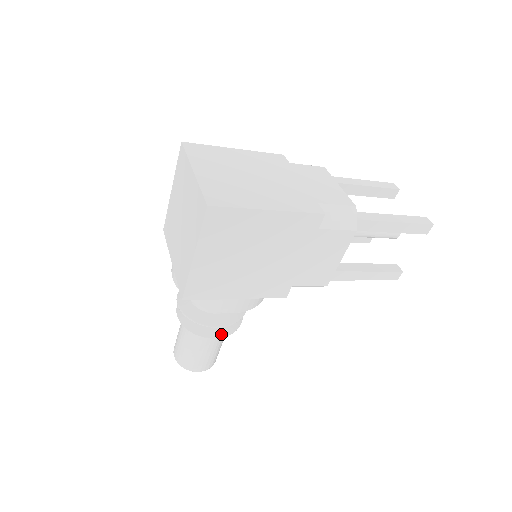
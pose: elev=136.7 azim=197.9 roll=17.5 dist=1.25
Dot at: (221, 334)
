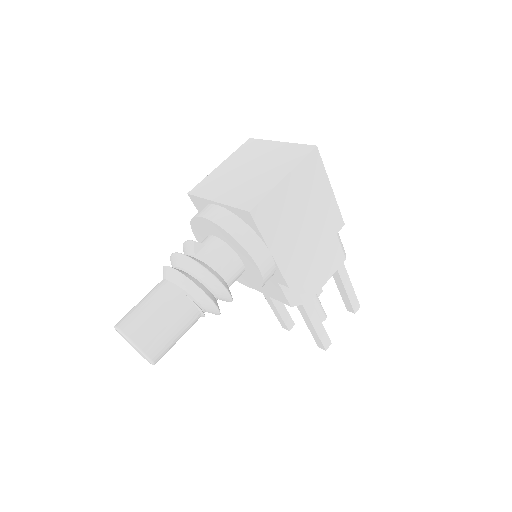
Dot at: (215, 302)
